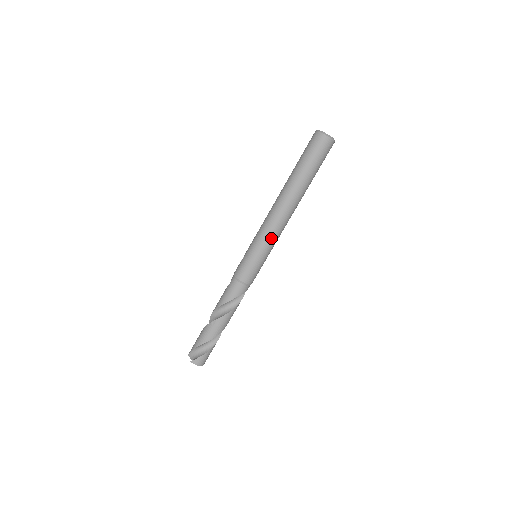
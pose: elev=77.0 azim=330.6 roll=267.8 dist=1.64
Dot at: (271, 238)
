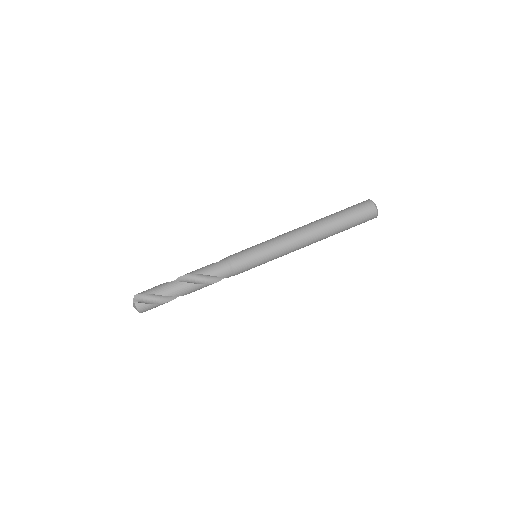
Dot at: (281, 251)
